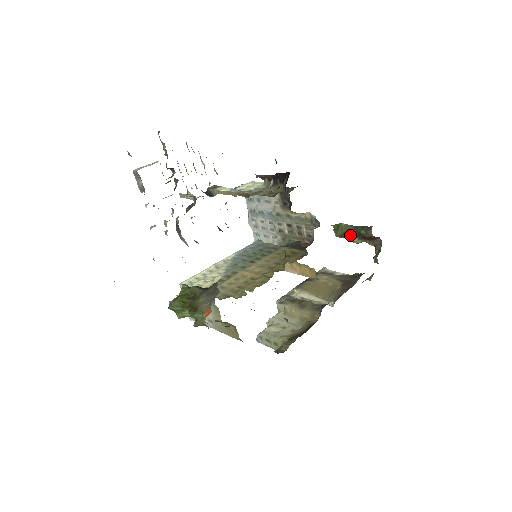
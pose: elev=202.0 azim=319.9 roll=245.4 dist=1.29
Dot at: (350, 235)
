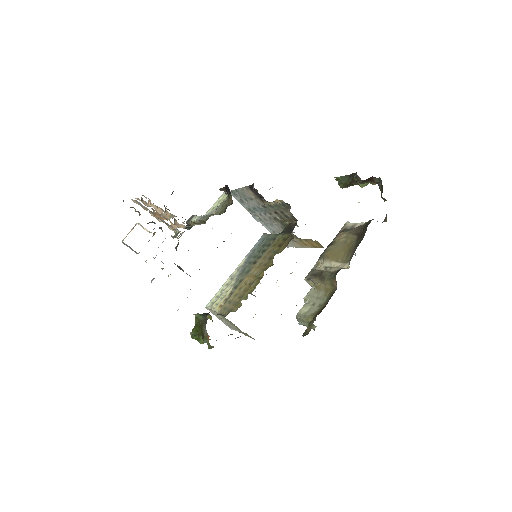
Dot at: (351, 184)
